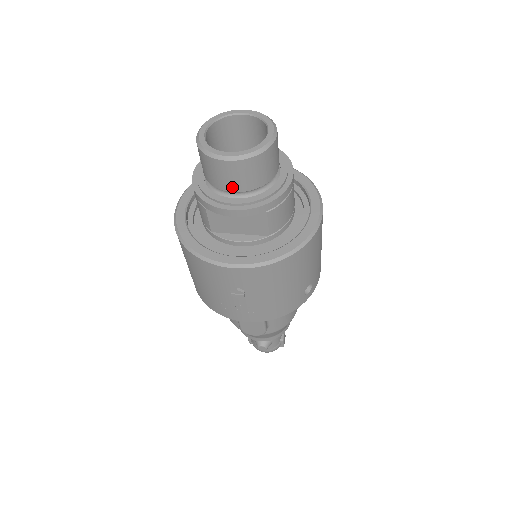
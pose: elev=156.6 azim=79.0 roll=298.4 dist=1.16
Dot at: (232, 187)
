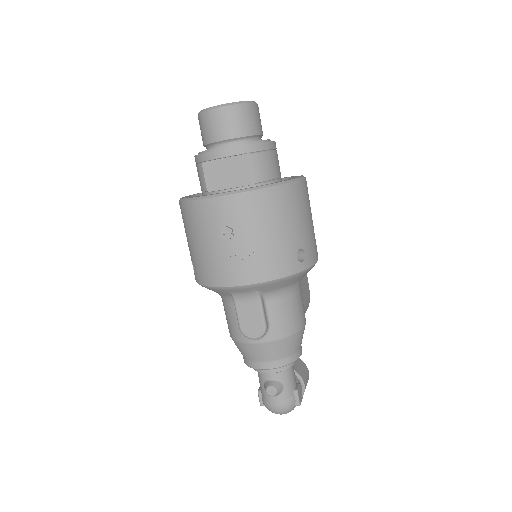
Dot at: (221, 135)
